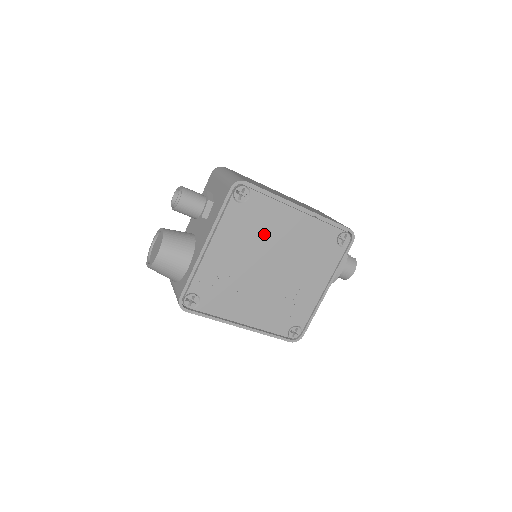
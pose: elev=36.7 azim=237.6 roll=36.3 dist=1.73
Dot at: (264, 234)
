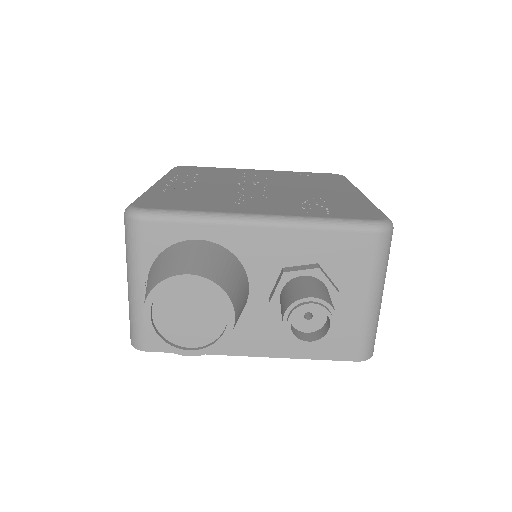
Dot at: occluded
